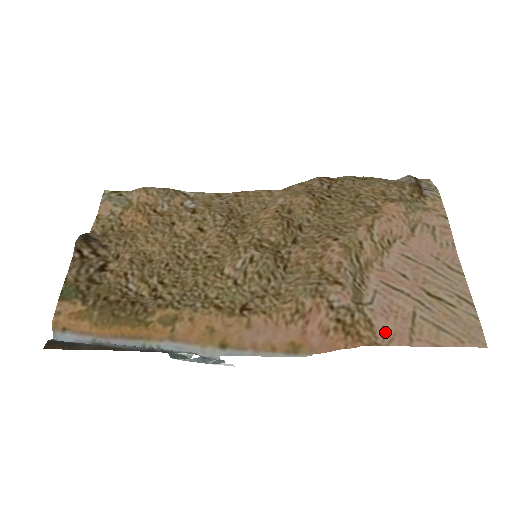
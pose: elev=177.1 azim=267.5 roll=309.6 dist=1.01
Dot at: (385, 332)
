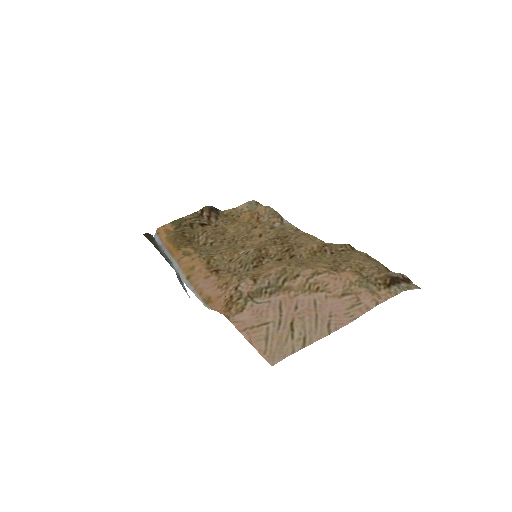
Dot at: (240, 317)
